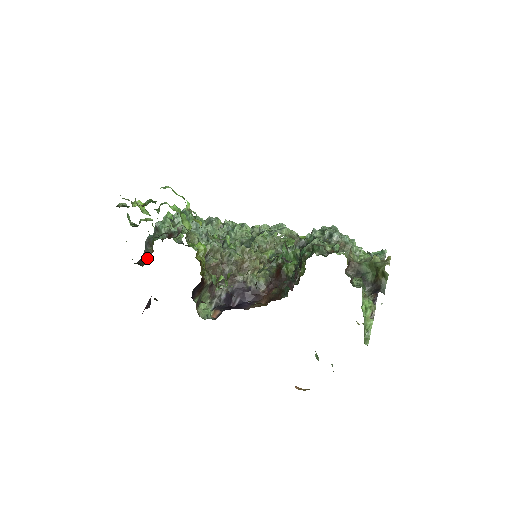
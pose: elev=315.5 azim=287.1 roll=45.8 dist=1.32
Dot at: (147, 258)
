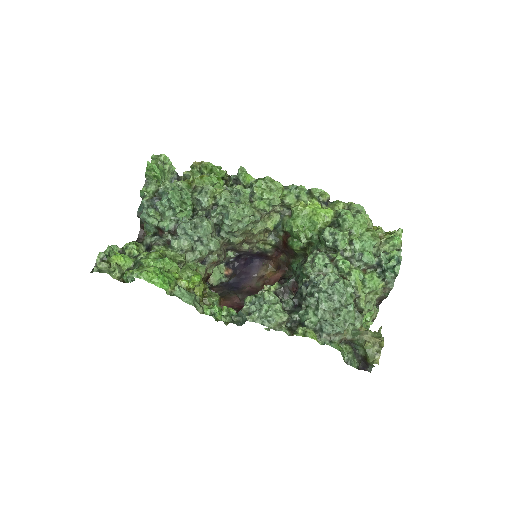
Dot at: occluded
